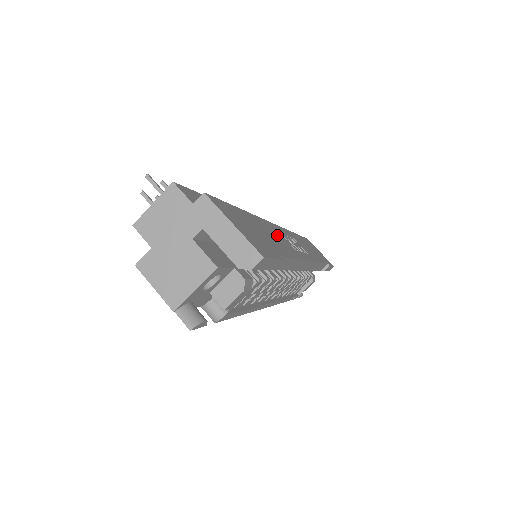
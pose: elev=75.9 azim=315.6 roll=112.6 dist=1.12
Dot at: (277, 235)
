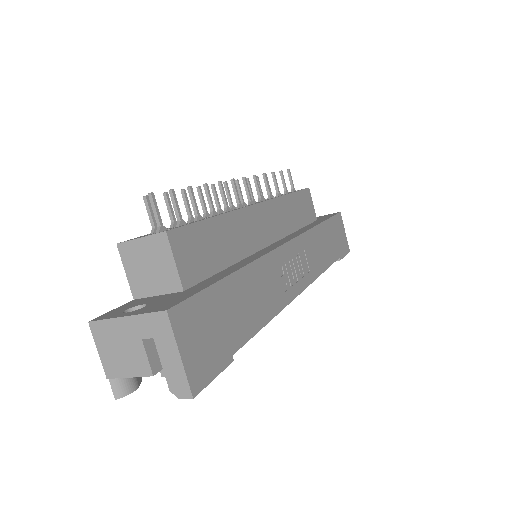
Dot at: (268, 281)
